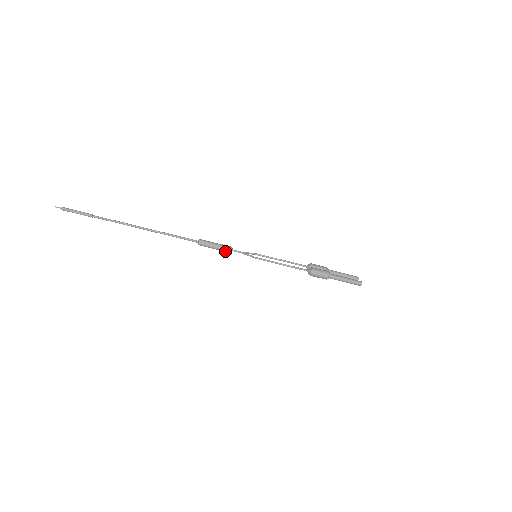
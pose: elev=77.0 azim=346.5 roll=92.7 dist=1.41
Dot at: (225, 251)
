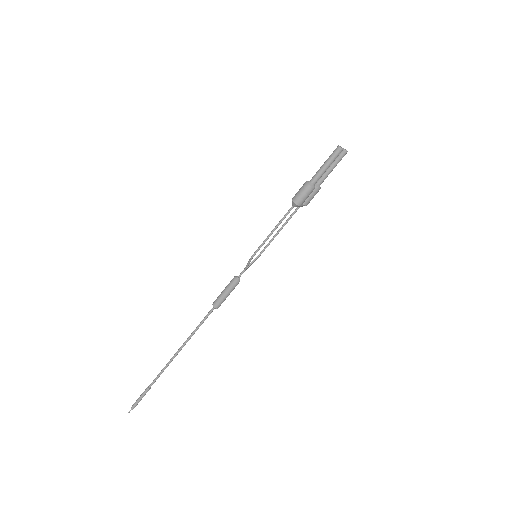
Dot at: (235, 286)
